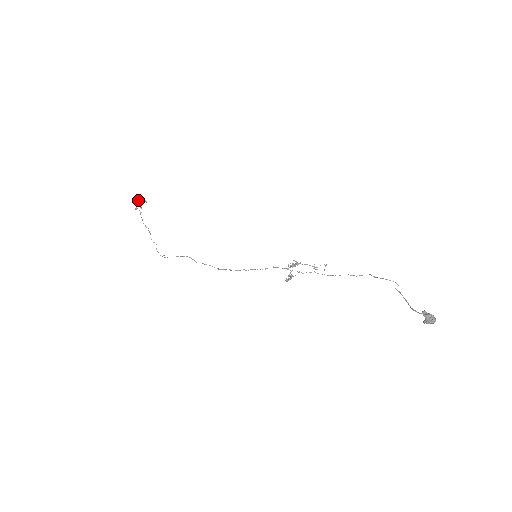
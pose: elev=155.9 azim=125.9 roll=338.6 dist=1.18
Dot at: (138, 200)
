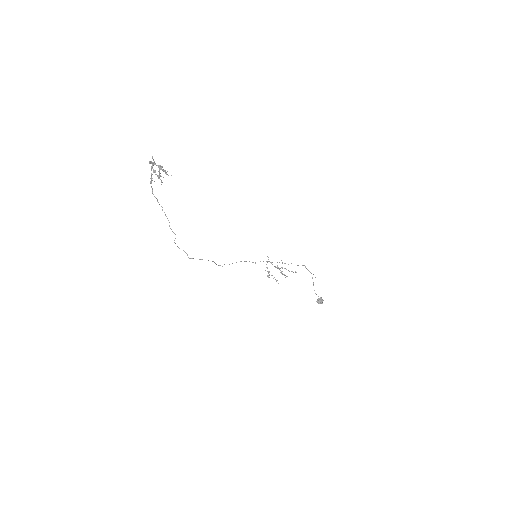
Dot at: occluded
